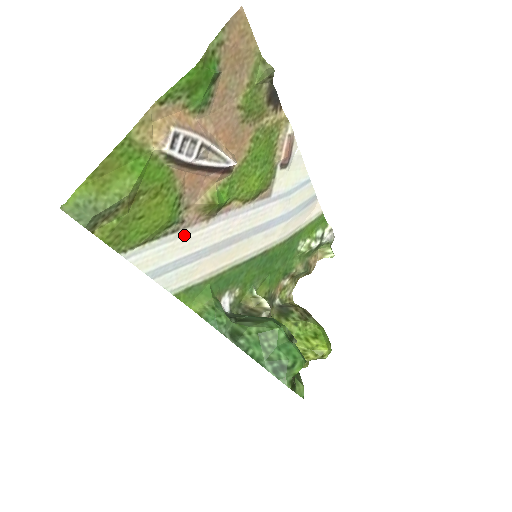
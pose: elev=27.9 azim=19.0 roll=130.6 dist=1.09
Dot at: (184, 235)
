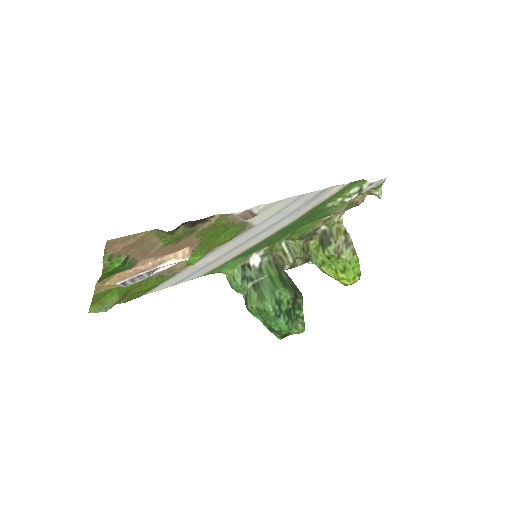
Dot at: (182, 272)
